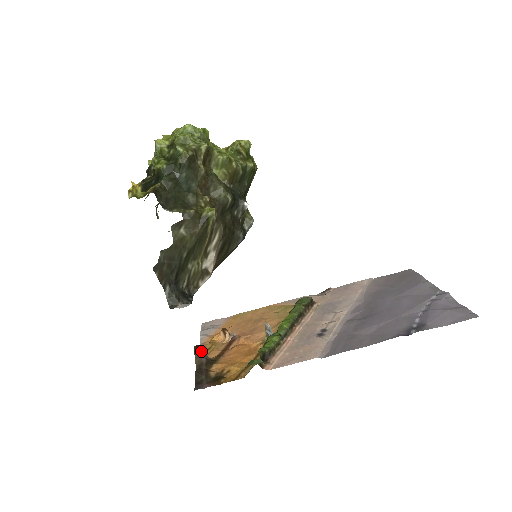
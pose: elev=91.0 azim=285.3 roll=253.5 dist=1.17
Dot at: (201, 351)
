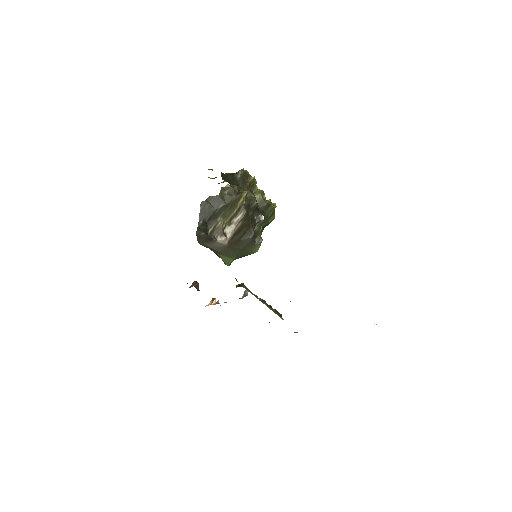
Dot at: (196, 283)
